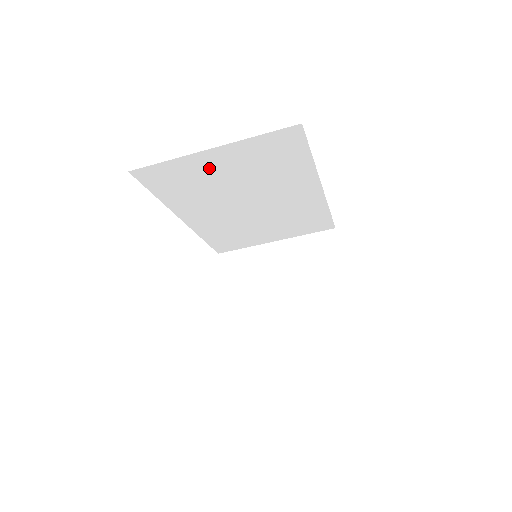
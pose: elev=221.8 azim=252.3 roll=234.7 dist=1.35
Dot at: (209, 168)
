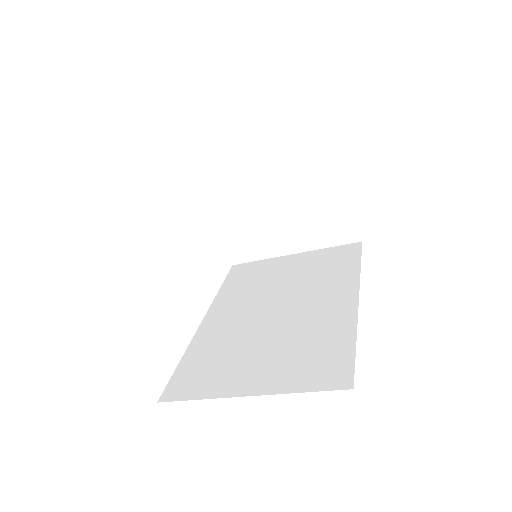
Dot at: occluded
